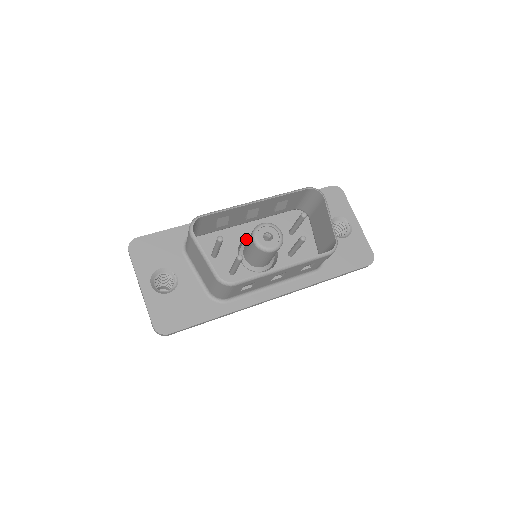
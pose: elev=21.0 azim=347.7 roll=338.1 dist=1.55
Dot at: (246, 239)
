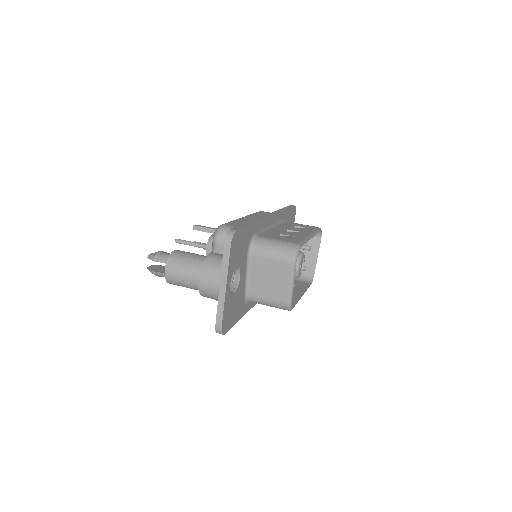
Dot at: occluded
